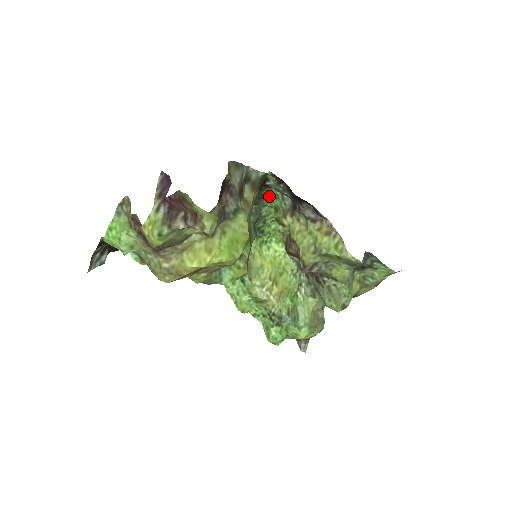
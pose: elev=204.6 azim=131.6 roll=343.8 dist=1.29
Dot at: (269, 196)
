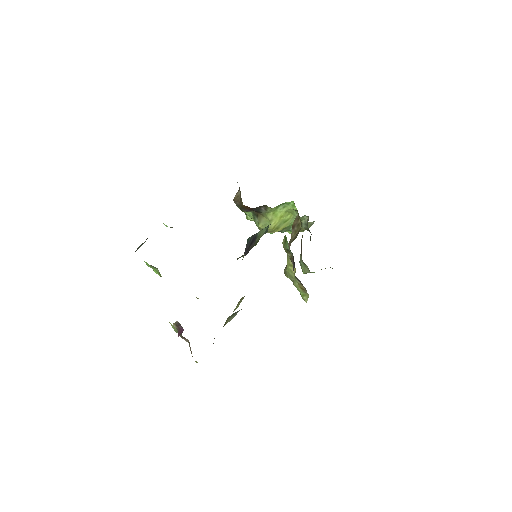
Dot at: occluded
